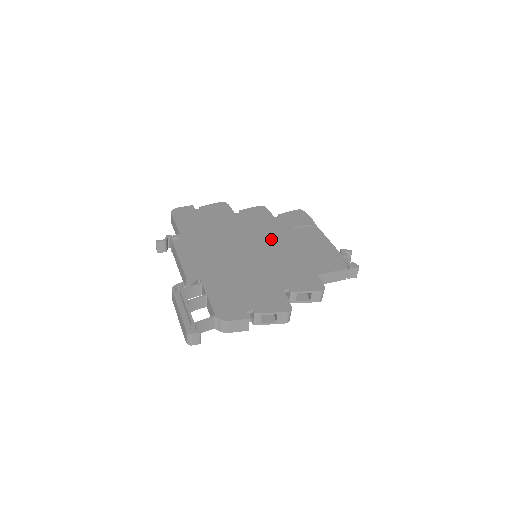
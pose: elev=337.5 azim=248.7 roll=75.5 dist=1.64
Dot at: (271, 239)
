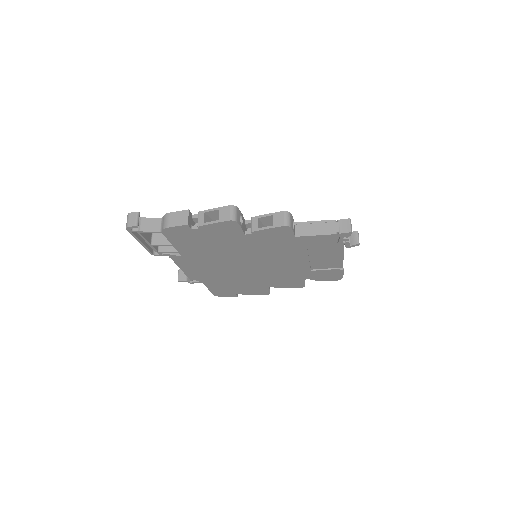
Dot at: occluded
